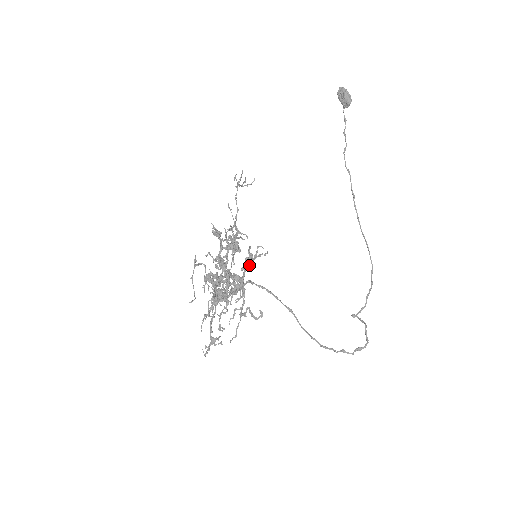
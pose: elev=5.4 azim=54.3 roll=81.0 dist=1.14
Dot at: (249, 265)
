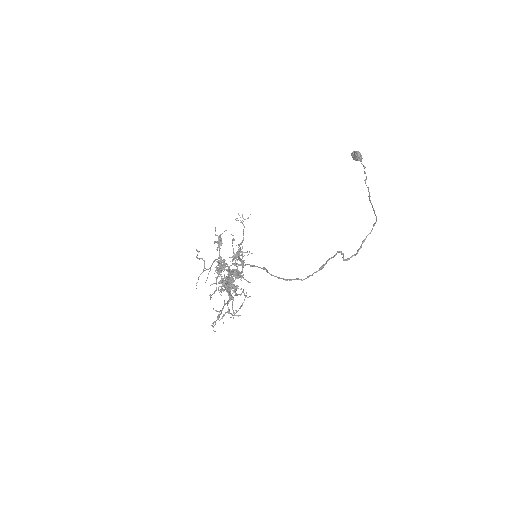
Dot at: (214, 242)
